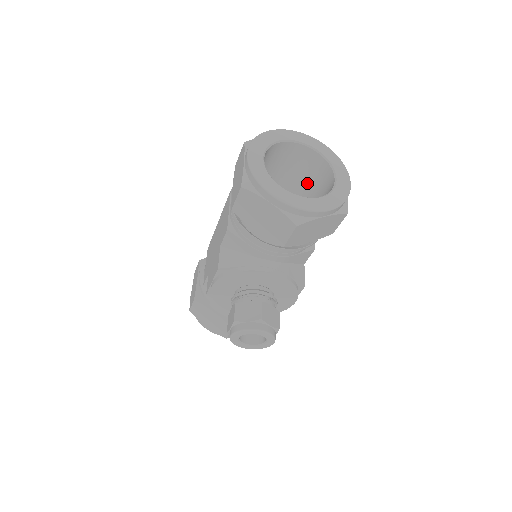
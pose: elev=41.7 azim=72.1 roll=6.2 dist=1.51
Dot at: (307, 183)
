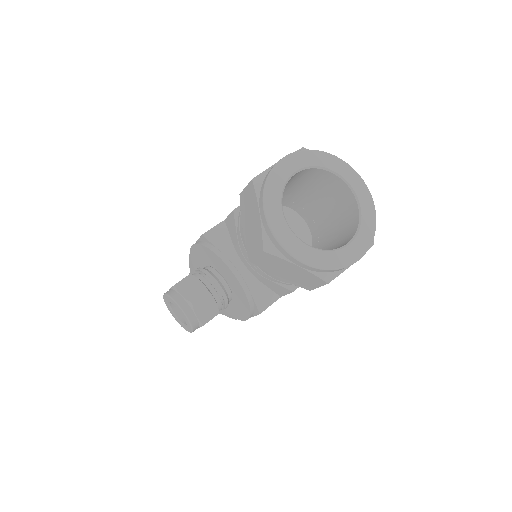
Dot at: (336, 230)
